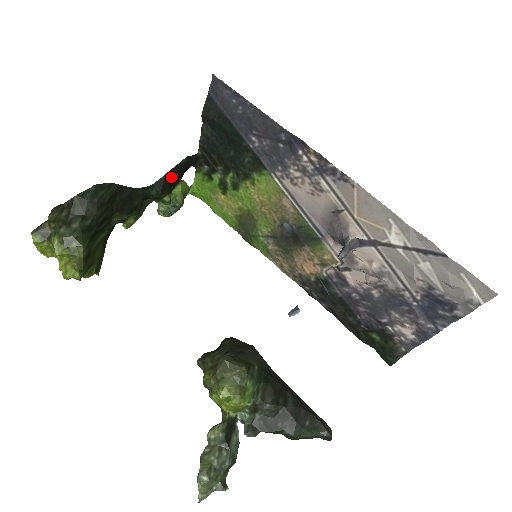
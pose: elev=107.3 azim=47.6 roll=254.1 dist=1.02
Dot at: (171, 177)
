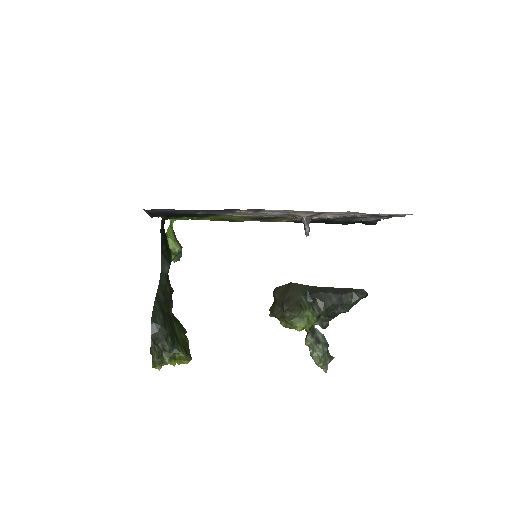
Dot at: (164, 249)
